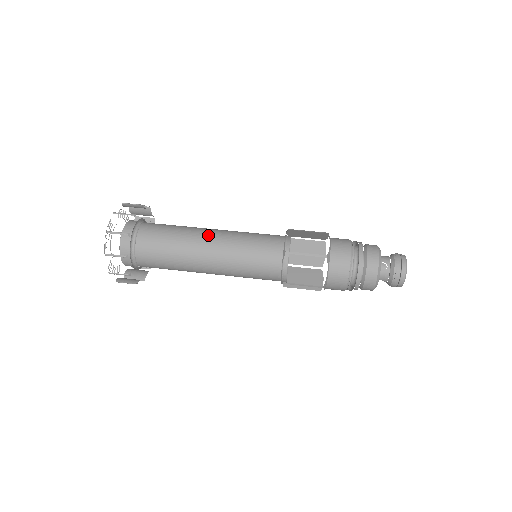
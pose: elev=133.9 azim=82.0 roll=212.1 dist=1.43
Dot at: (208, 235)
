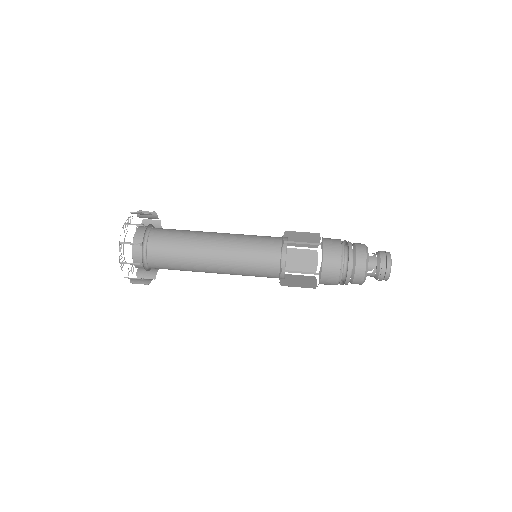
Dot at: (210, 250)
